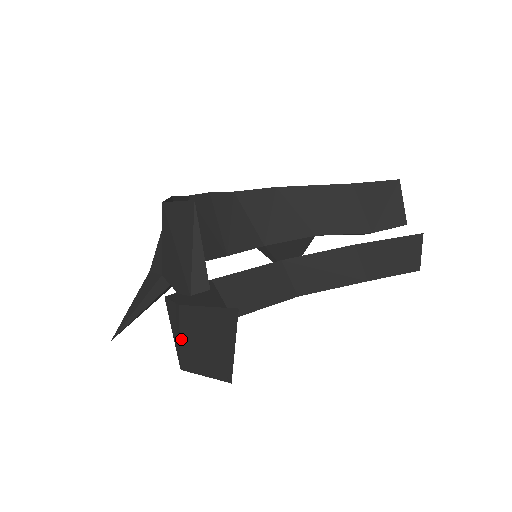
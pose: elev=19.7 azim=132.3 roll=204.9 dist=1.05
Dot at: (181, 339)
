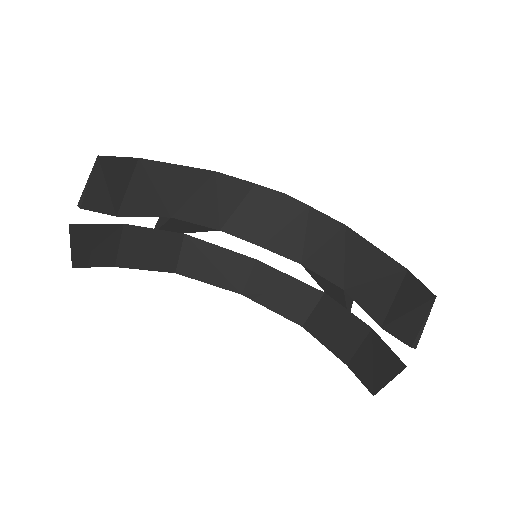
Dot at: occluded
